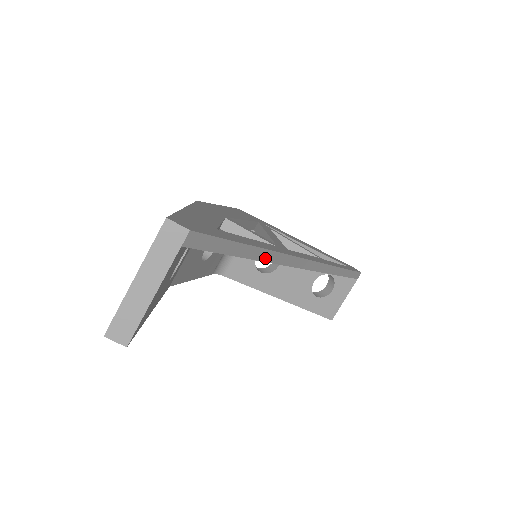
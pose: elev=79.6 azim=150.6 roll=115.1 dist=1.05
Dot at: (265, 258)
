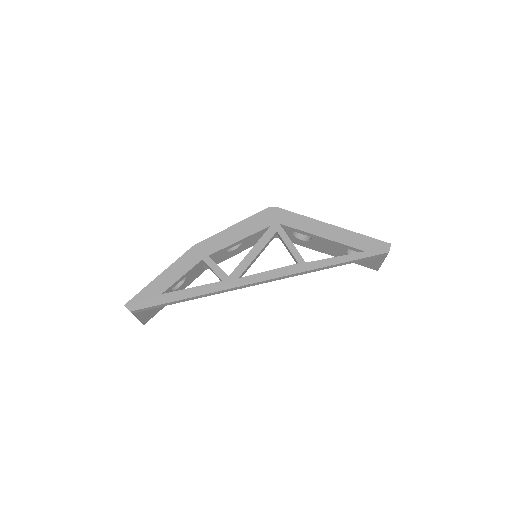
Dot at: (200, 297)
